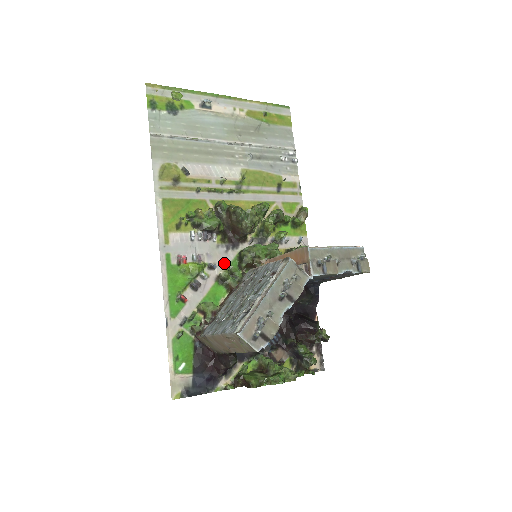
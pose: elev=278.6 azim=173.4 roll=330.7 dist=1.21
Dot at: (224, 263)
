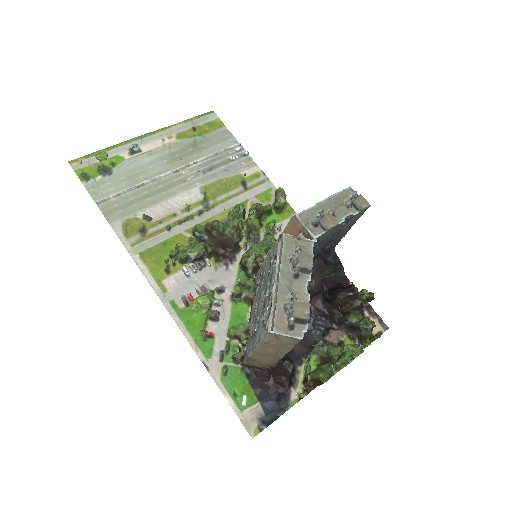
Dot at: (231, 280)
